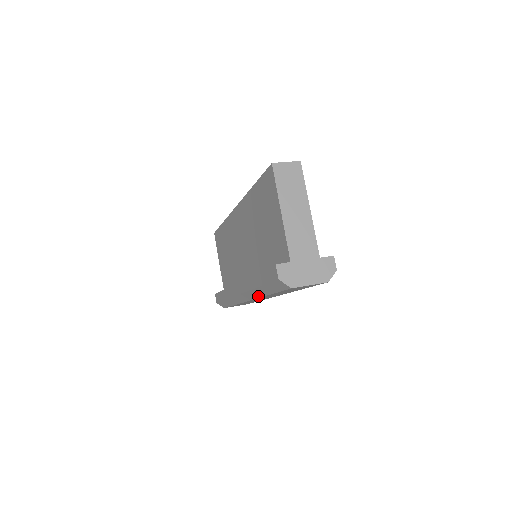
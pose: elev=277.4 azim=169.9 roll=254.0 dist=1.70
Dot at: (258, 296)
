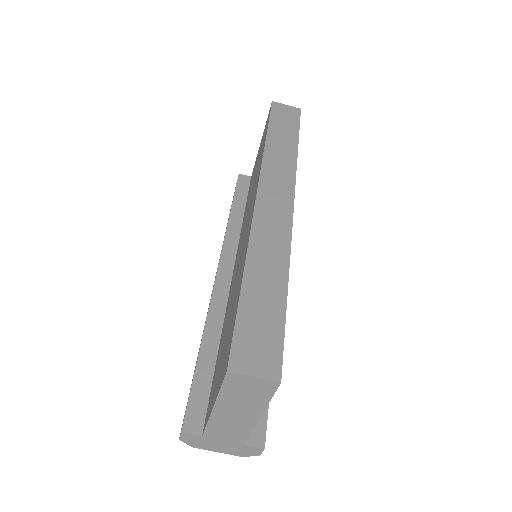
Dot at: occluded
